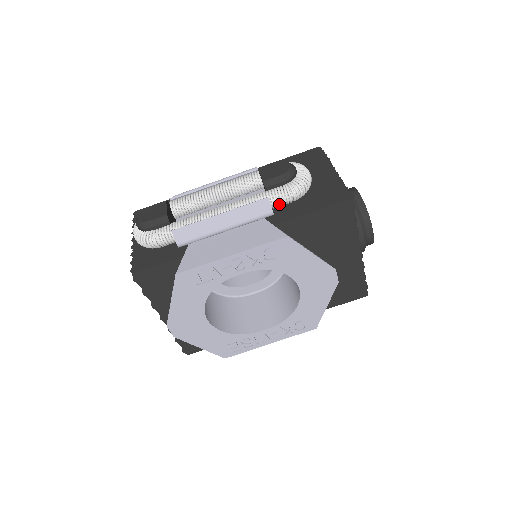
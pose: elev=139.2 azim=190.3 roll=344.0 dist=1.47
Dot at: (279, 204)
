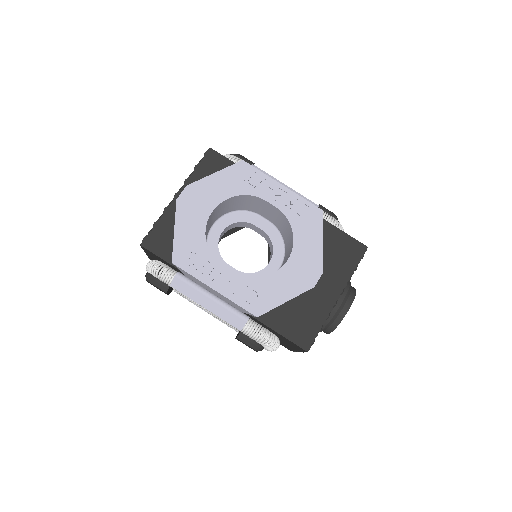
Dot at: occluded
